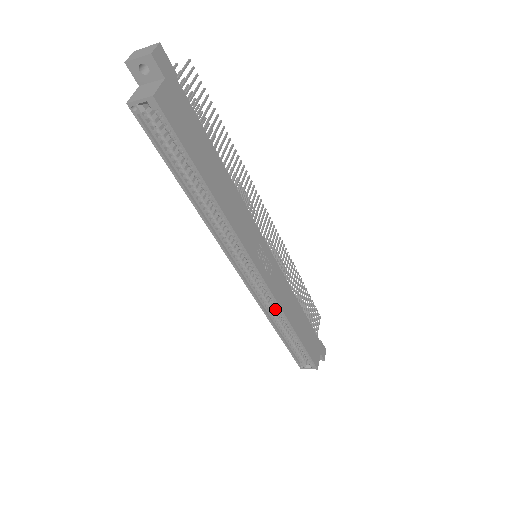
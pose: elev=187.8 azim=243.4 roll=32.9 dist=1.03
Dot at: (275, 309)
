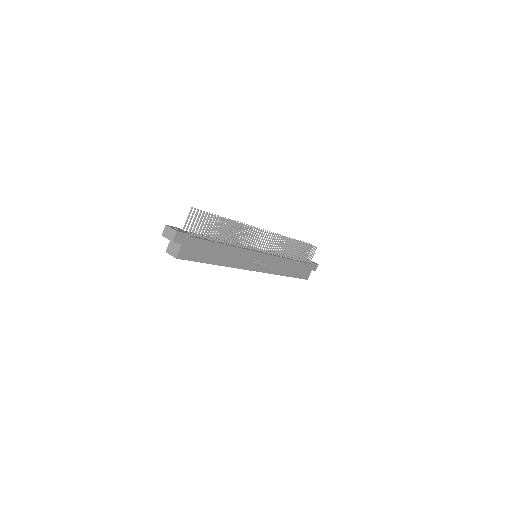
Dot at: occluded
